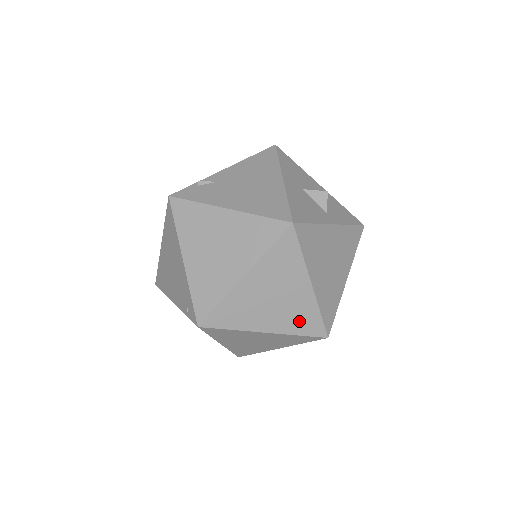
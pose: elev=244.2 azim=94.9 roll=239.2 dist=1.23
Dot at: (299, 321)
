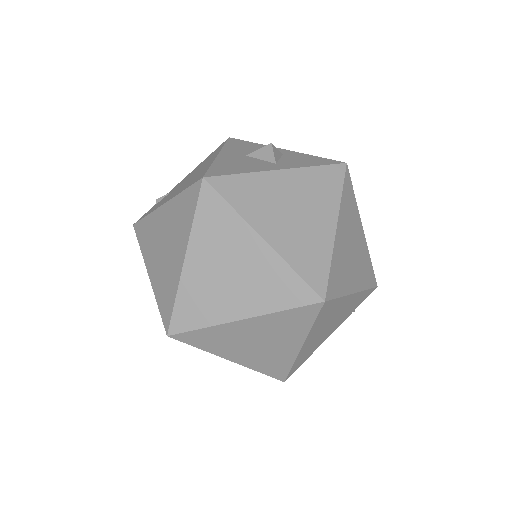
Dot at: (274, 291)
